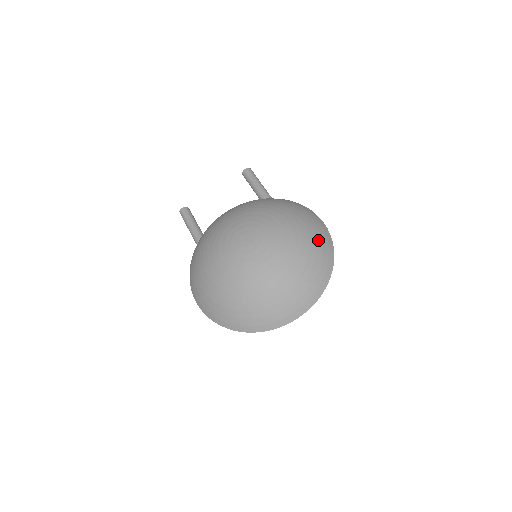
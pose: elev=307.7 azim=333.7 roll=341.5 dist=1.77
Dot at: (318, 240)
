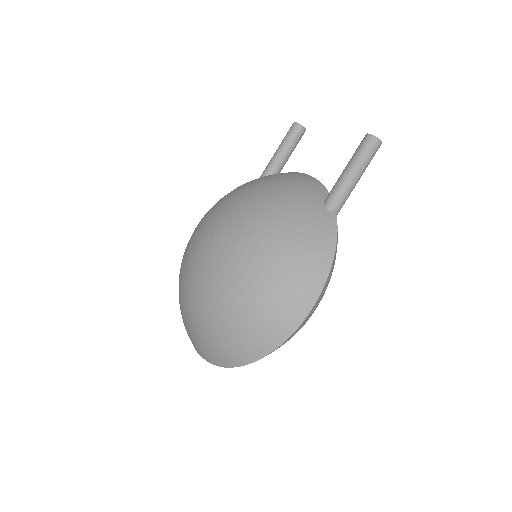
Dot at: (256, 322)
